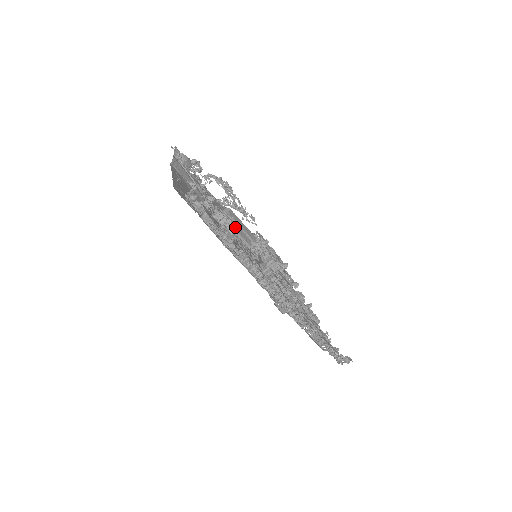
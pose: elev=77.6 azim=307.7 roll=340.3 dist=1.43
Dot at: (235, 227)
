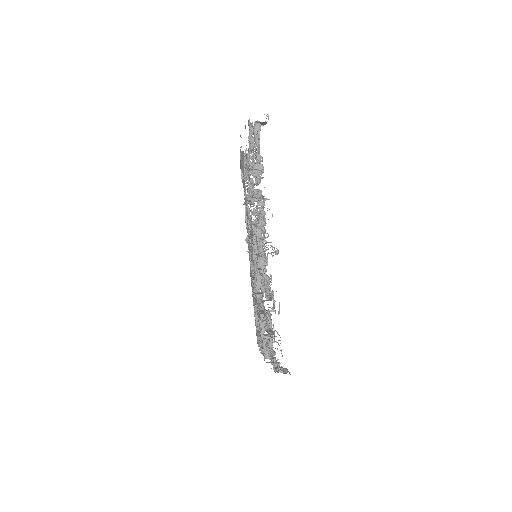
Dot at: occluded
